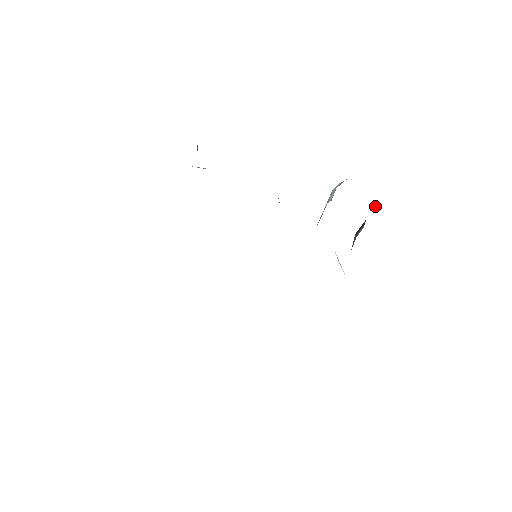
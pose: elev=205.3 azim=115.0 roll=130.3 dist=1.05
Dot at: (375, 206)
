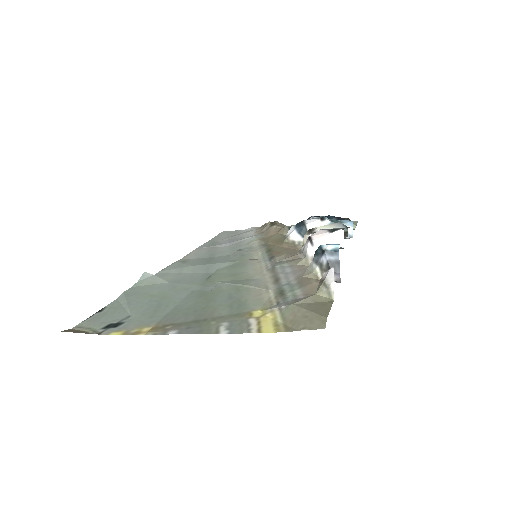
Dot at: occluded
